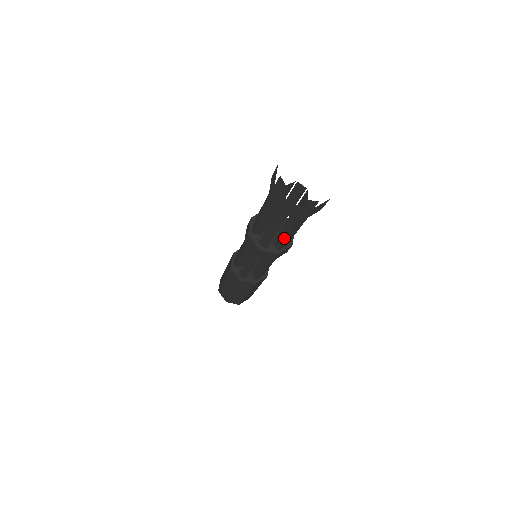
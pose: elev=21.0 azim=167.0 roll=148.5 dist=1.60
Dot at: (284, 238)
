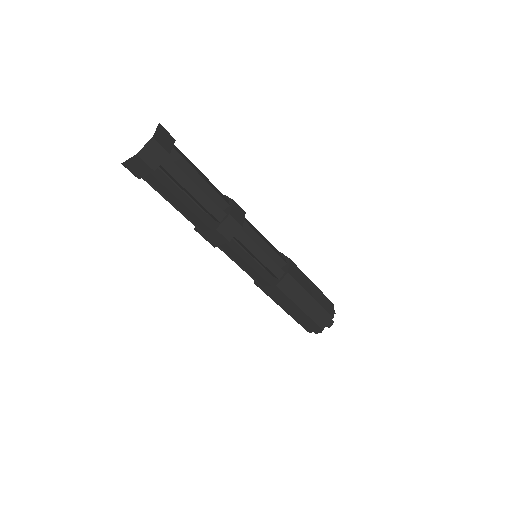
Dot at: (184, 213)
